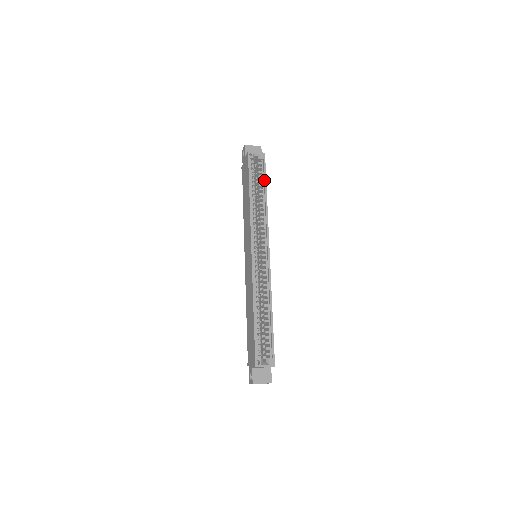
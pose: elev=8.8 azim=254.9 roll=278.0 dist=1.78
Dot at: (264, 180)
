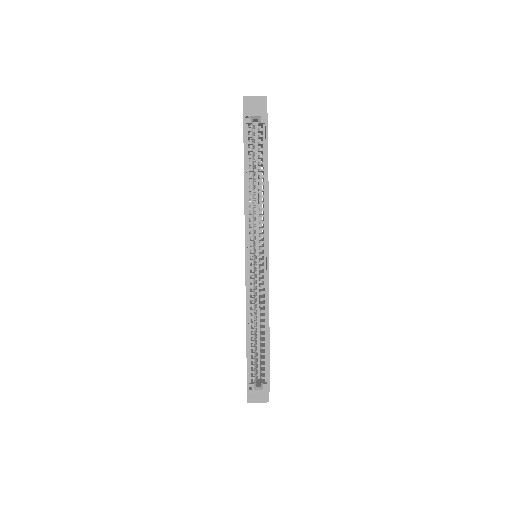
Dot at: (265, 156)
